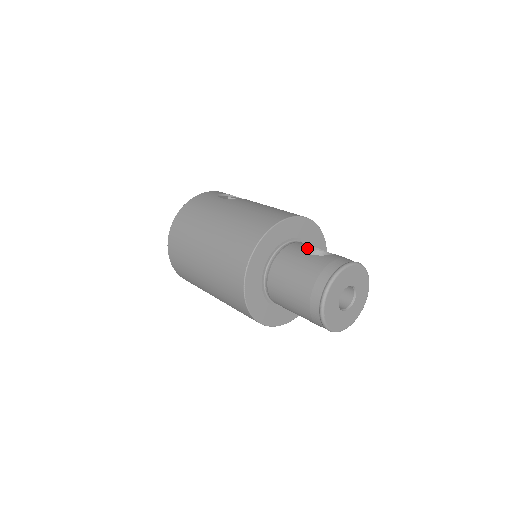
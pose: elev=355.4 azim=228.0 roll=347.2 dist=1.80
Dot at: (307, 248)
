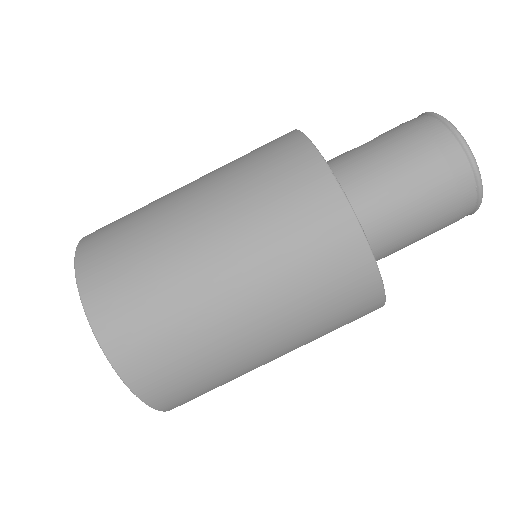
Dot at: occluded
